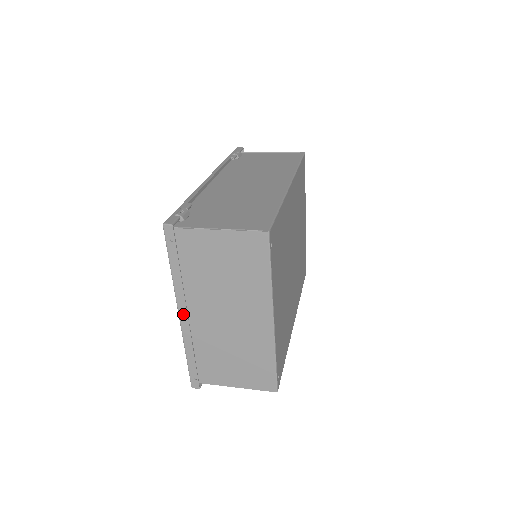
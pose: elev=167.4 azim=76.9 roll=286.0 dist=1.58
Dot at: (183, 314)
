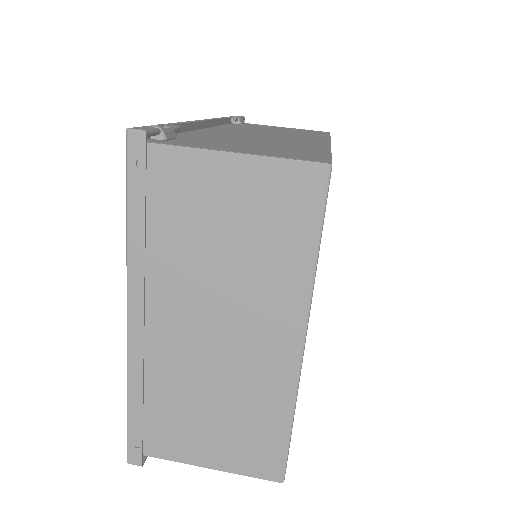
Dot at: (135, 318)
